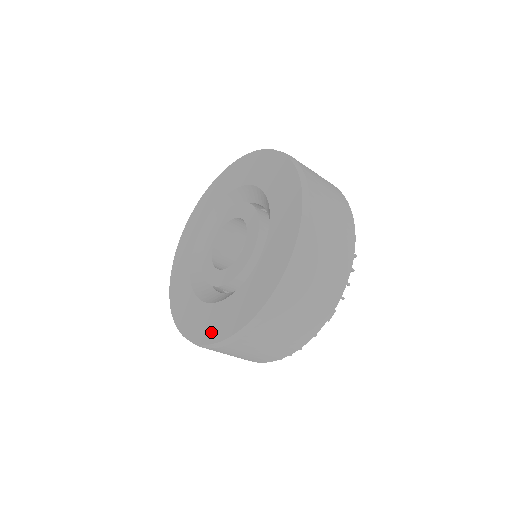
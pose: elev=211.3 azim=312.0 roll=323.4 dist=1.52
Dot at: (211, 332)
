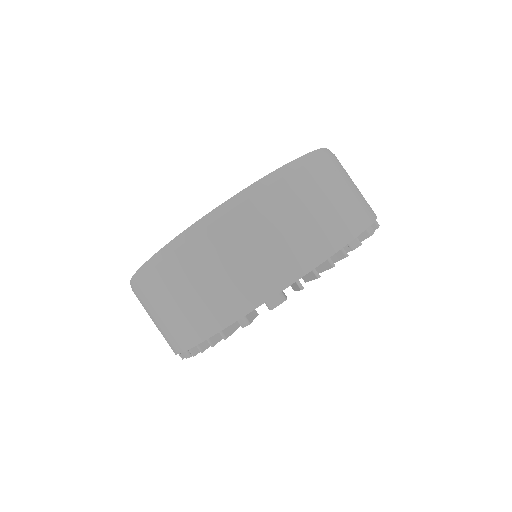
Dot at: occluded
